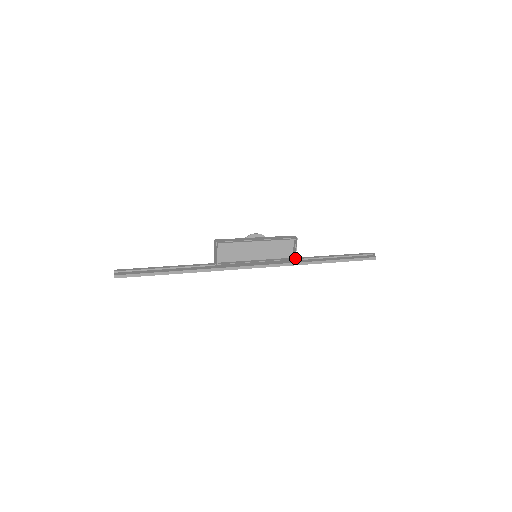
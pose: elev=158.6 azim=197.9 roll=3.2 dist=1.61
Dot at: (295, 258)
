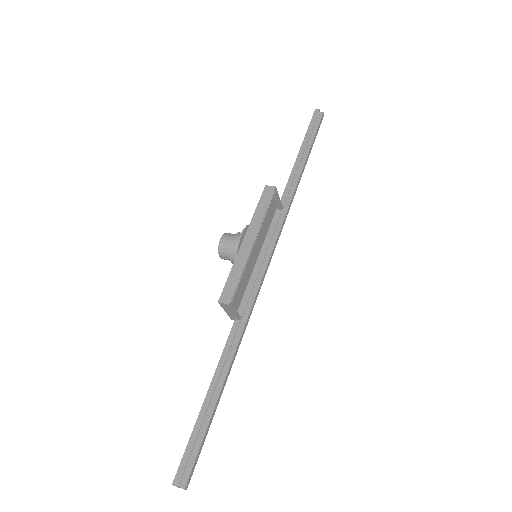
Dot at: (282, 208)
